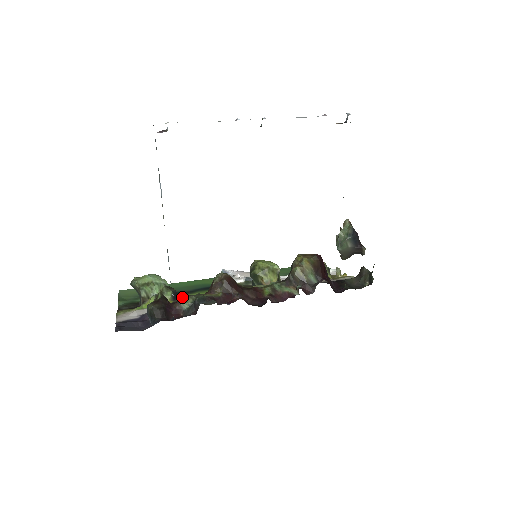
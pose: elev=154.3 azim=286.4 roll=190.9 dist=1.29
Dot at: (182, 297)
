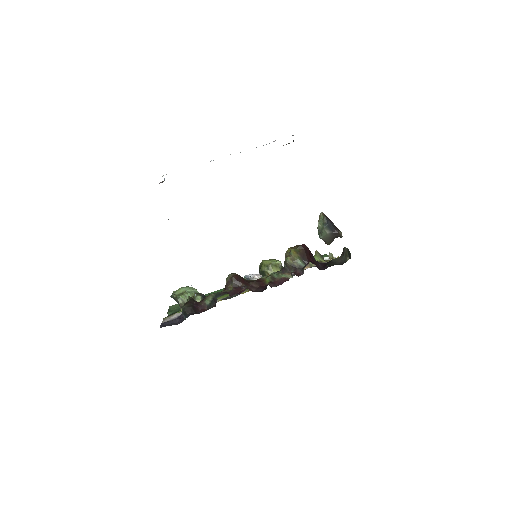
Dot at: (205, 297)
